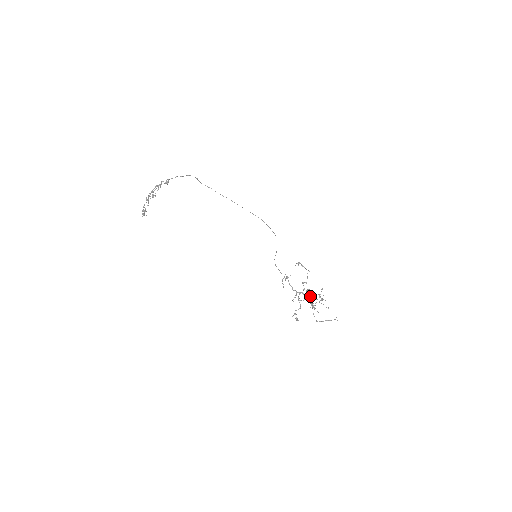
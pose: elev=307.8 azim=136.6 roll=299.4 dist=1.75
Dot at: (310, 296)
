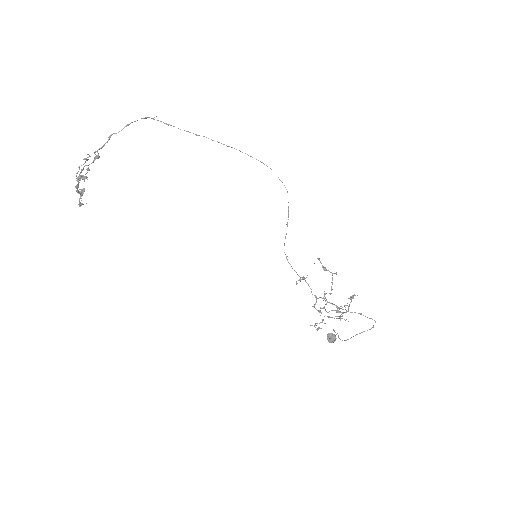
Dot at: (333, 342)
